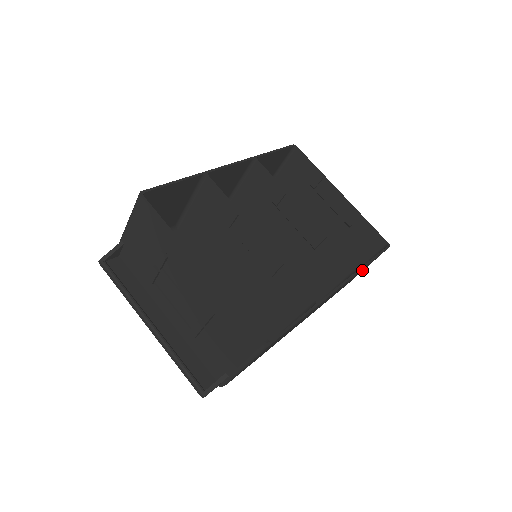
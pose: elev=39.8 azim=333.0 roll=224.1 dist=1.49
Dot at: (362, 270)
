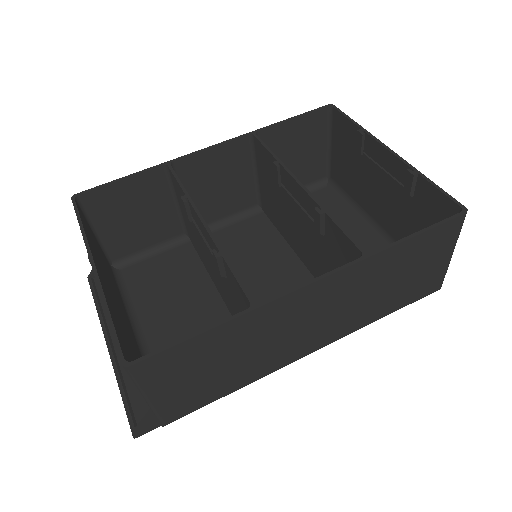
Dot at: (425, 259)
